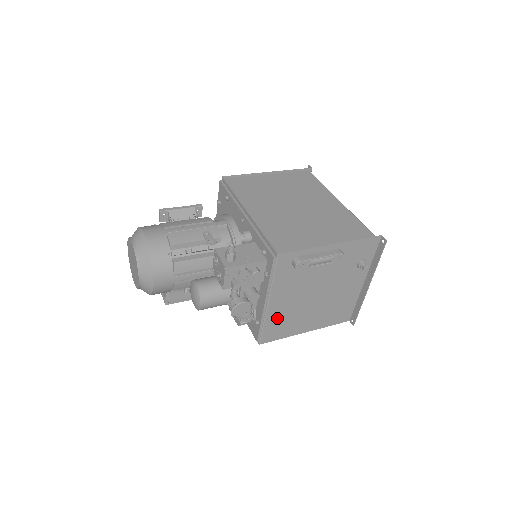
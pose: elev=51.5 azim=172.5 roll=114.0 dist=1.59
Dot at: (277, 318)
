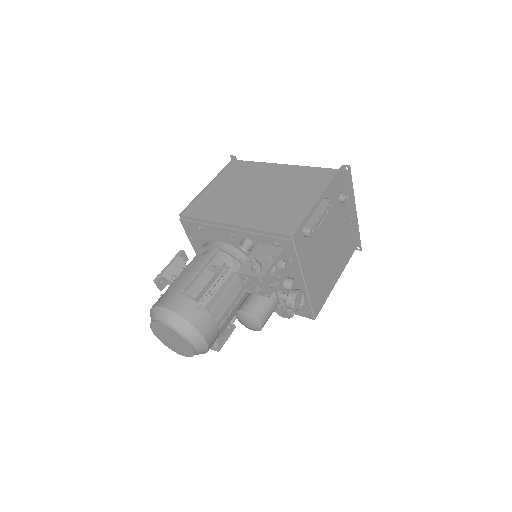
Dot at: (315, 288)
